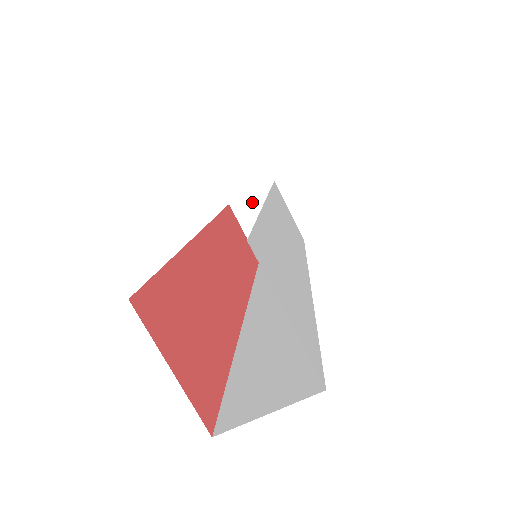
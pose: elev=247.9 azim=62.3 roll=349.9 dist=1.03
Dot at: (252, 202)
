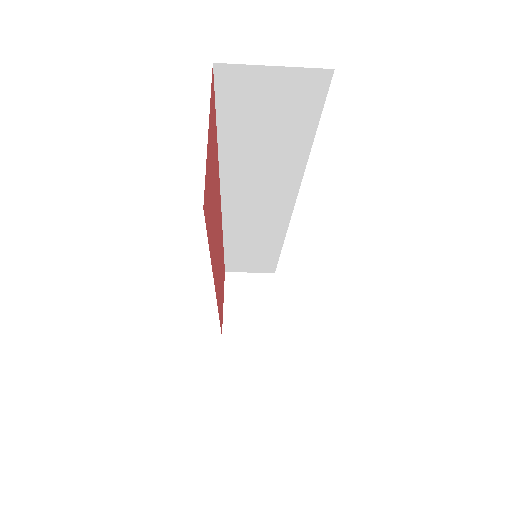
Dot at: (246, 281)
